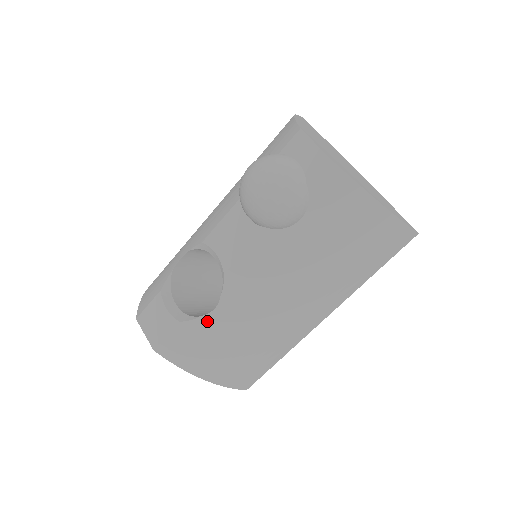
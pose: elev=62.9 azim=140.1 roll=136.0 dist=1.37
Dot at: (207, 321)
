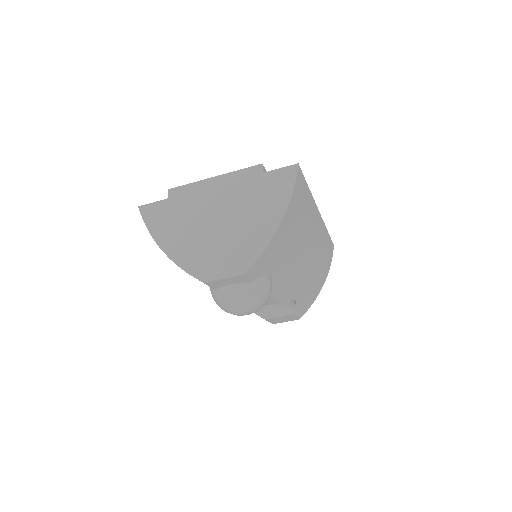
Dot at: (299, 301)
